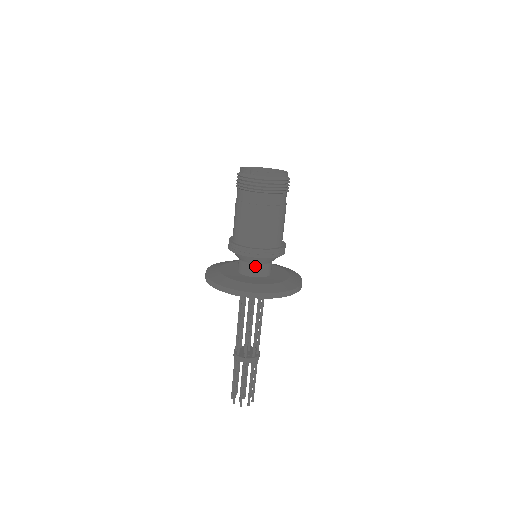
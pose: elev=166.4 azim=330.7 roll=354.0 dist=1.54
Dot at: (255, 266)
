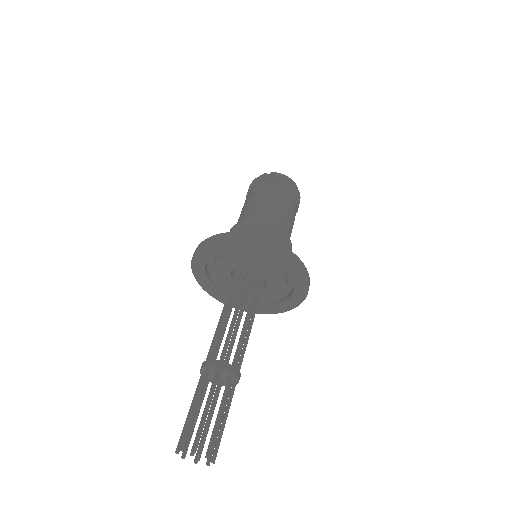
Dot at: occluded
